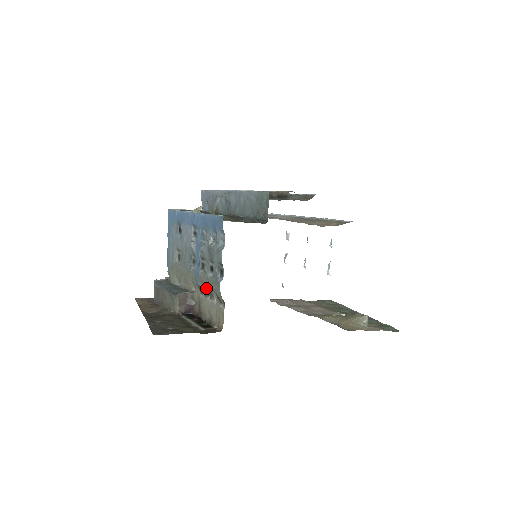
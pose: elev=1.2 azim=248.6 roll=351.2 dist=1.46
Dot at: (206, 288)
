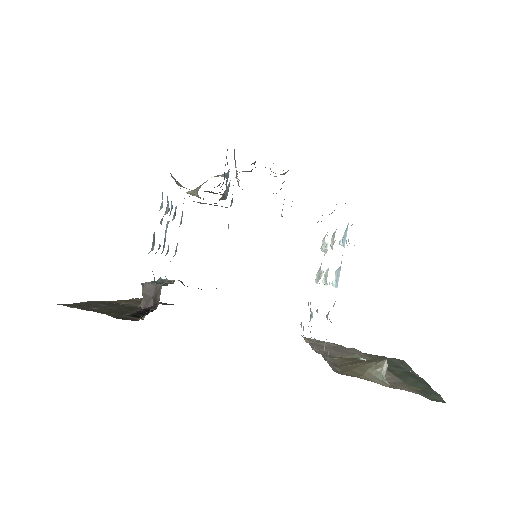
Dot at: occluded
